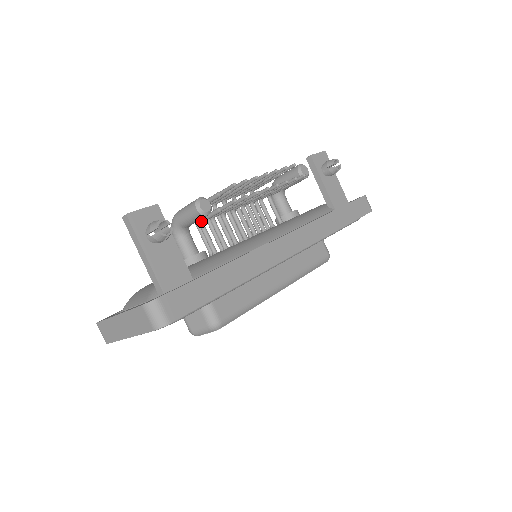
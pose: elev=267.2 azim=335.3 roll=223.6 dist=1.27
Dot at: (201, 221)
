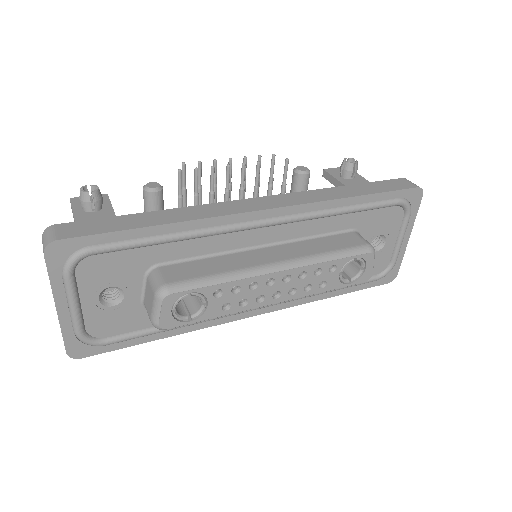
Dot at: occluded
